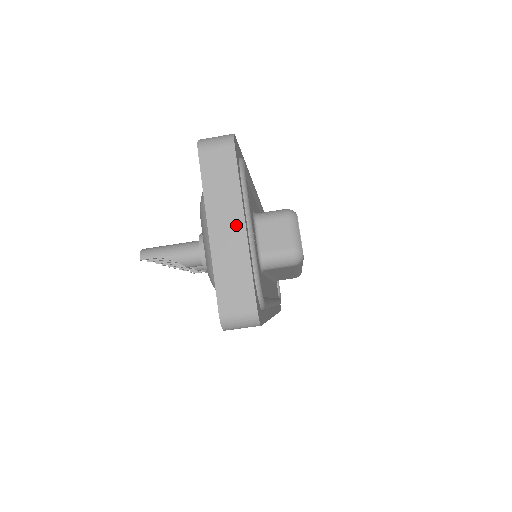
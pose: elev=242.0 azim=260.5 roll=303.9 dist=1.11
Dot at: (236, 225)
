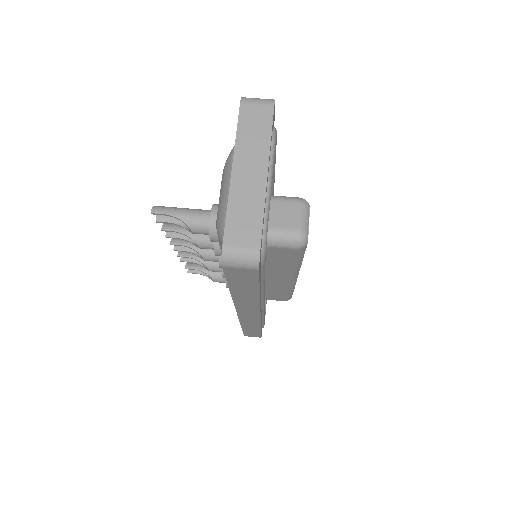
Dot at: (259, 171)
